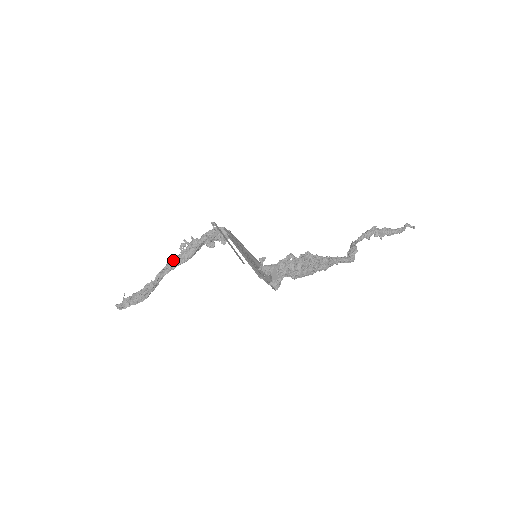
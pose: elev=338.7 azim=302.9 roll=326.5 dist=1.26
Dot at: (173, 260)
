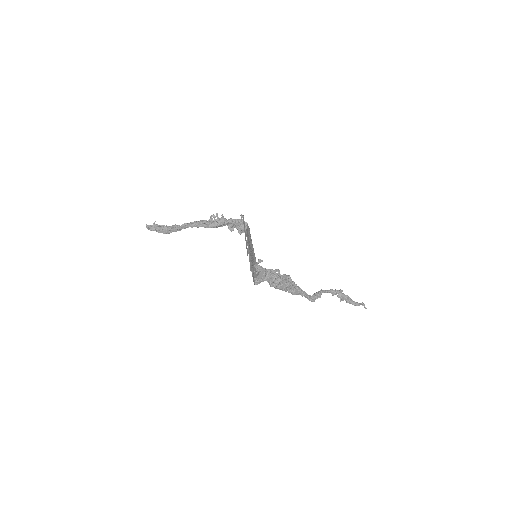
Dot at: (201, 221)
